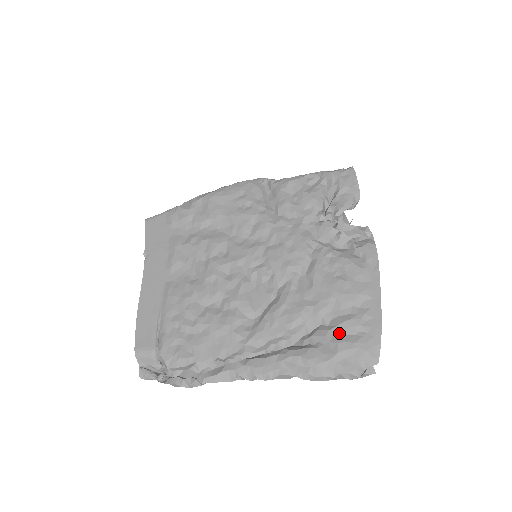
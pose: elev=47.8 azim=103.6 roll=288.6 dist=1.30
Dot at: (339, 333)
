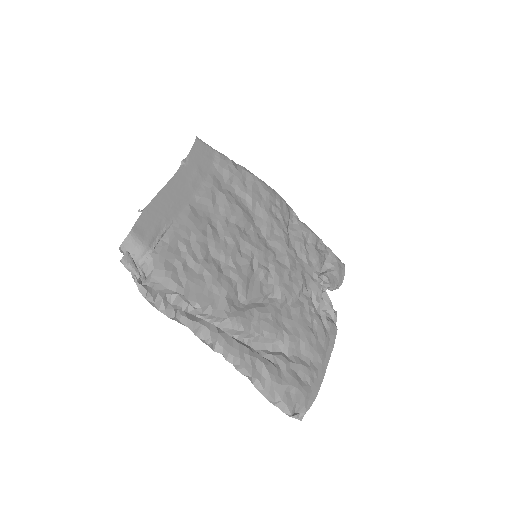
Dot at: (295, 370)
